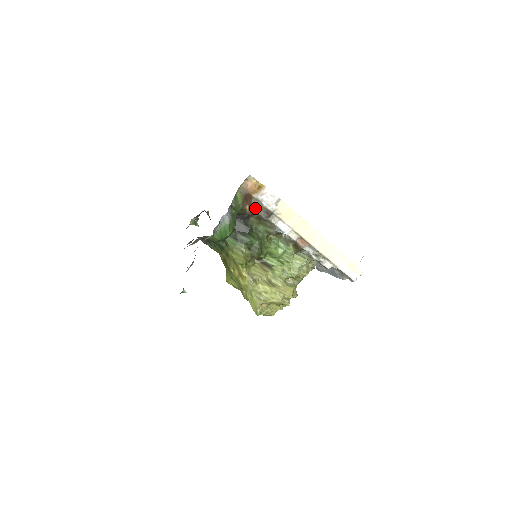
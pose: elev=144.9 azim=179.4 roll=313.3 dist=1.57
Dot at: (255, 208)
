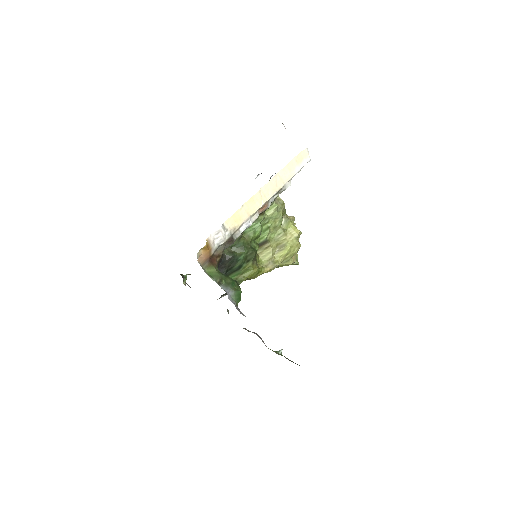
Dot at: (221, 252)
